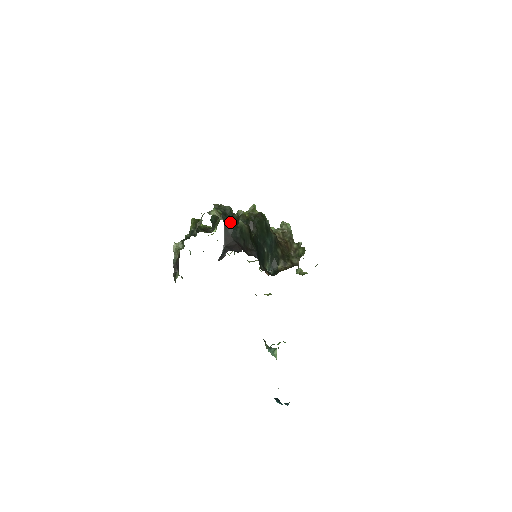
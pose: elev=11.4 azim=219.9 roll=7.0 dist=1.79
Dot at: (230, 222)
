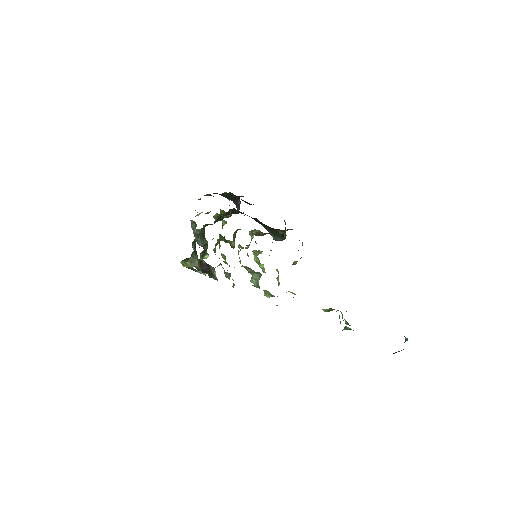
Dot at: occluded
